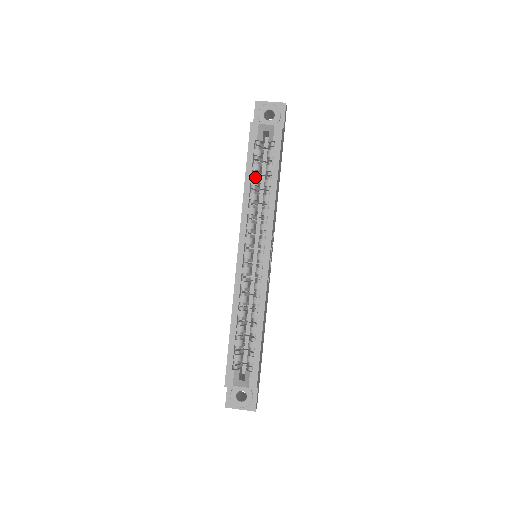
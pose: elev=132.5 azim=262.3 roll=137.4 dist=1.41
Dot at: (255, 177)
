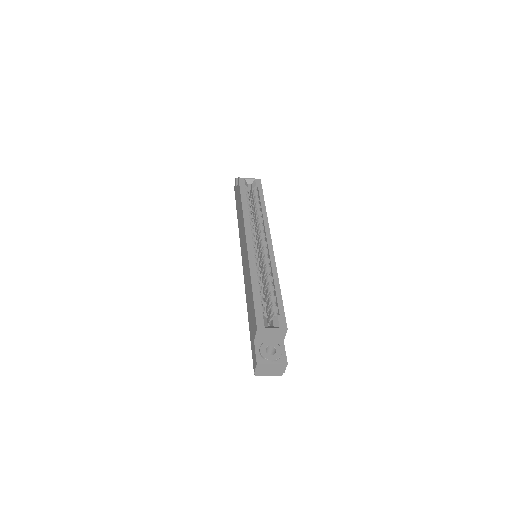
Dot at: (248, 204)
